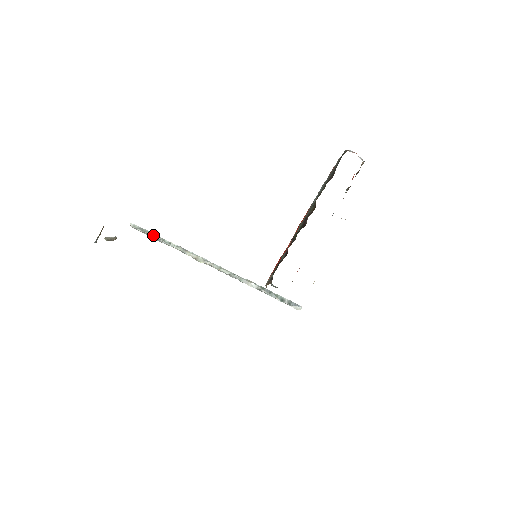
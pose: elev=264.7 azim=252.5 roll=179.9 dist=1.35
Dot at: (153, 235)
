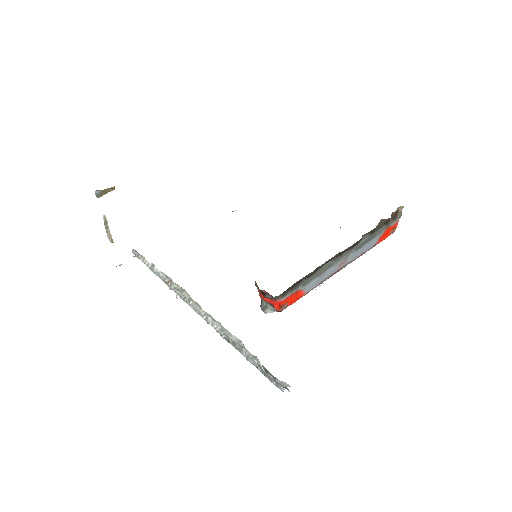
Dot at: (149, 263)
